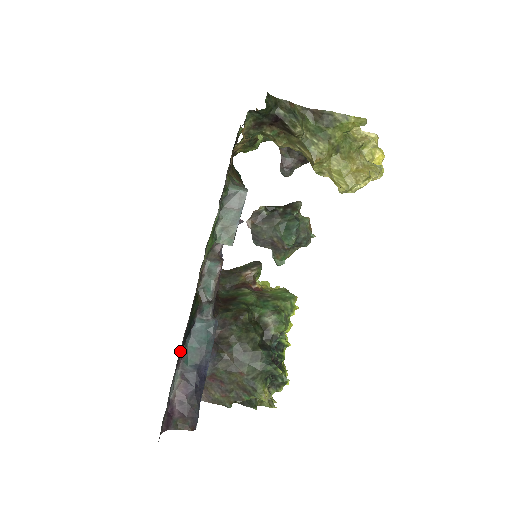
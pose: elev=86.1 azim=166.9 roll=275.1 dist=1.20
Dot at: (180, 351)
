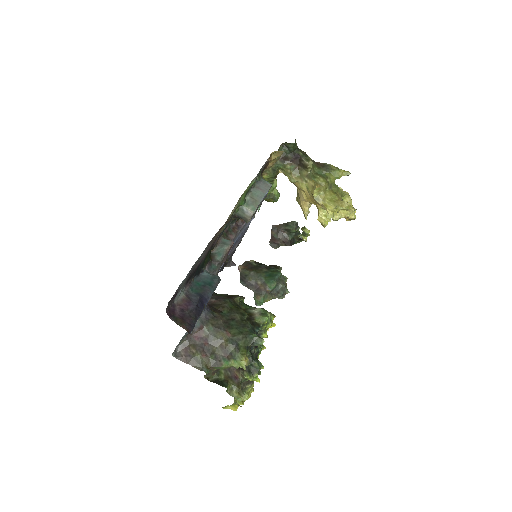
Dot at: (193, 272)
